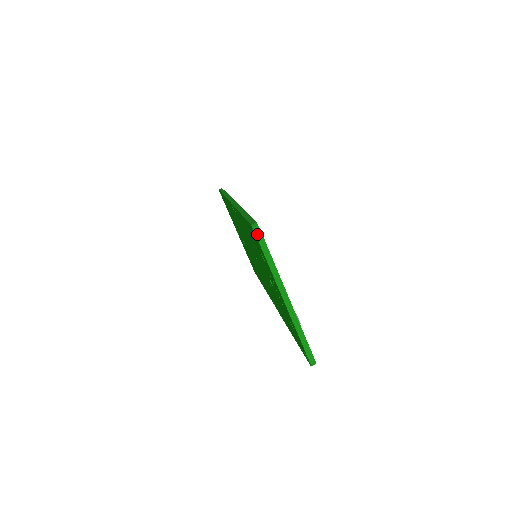
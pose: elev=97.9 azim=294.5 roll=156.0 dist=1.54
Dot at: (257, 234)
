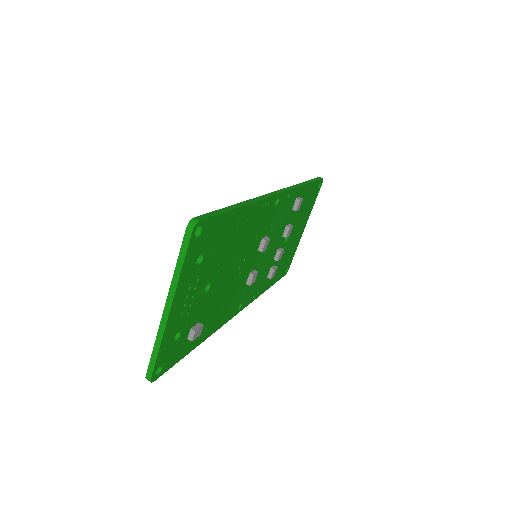
Dot at: (187, 230)
